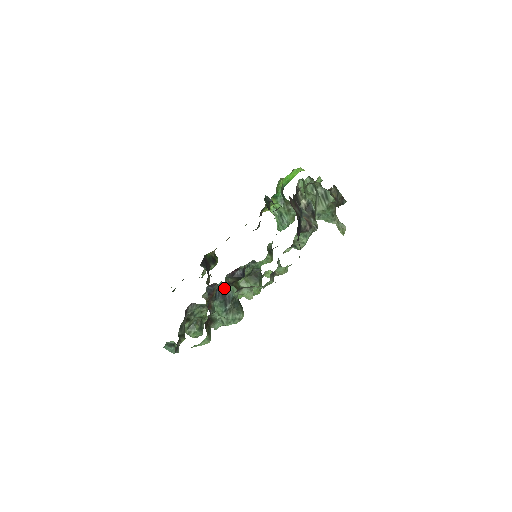
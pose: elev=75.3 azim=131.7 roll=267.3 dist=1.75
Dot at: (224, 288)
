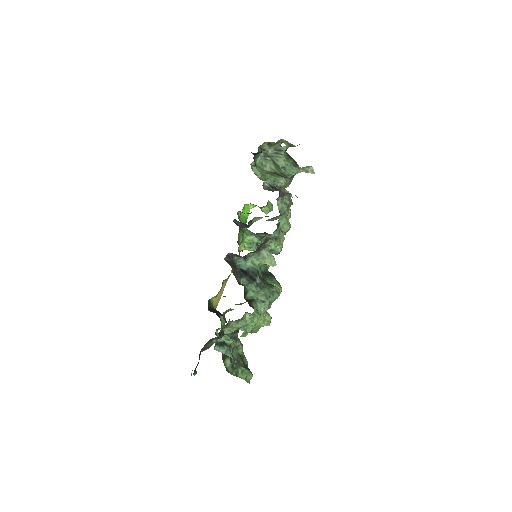
Dot at: (243, 271)
